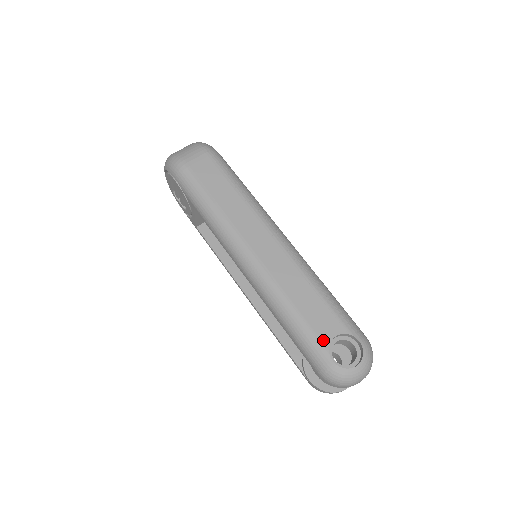
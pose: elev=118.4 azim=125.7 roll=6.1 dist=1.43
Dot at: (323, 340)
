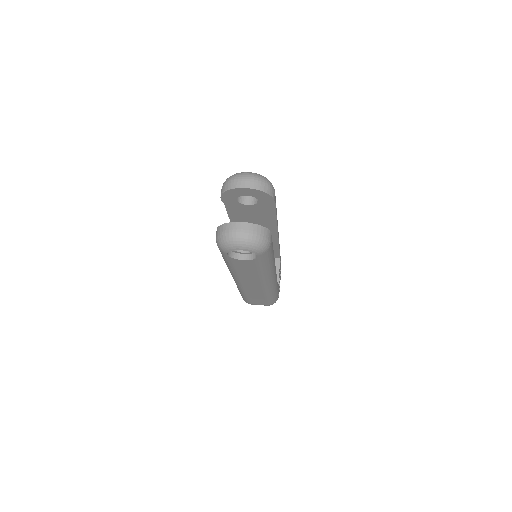
Dot at: occluded
